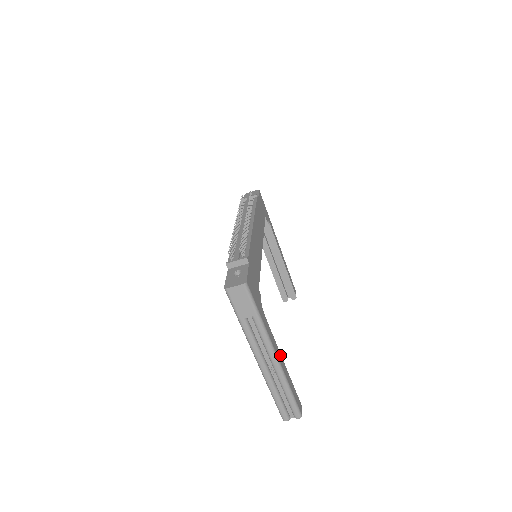
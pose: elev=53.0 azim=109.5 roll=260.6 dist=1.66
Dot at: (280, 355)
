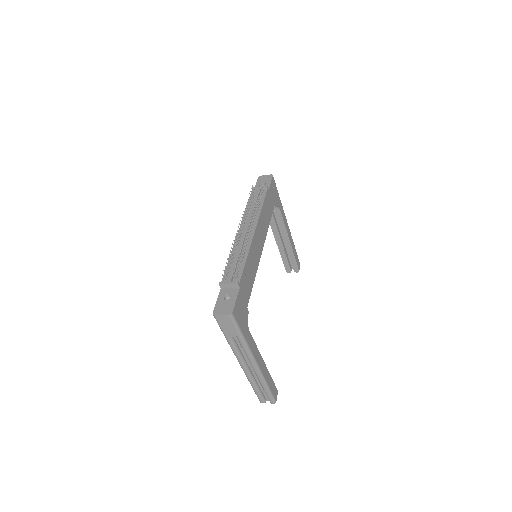
Dot at: (261, 359)
